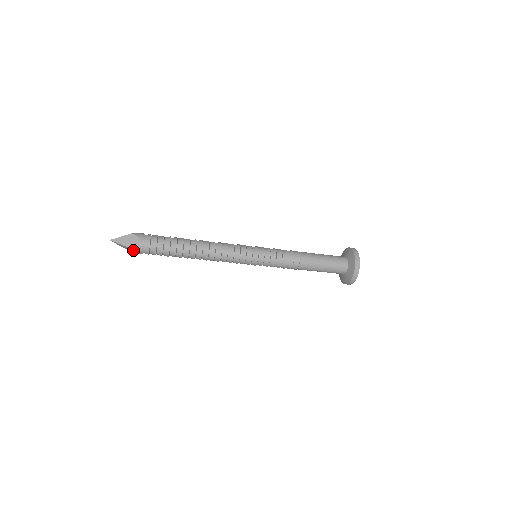
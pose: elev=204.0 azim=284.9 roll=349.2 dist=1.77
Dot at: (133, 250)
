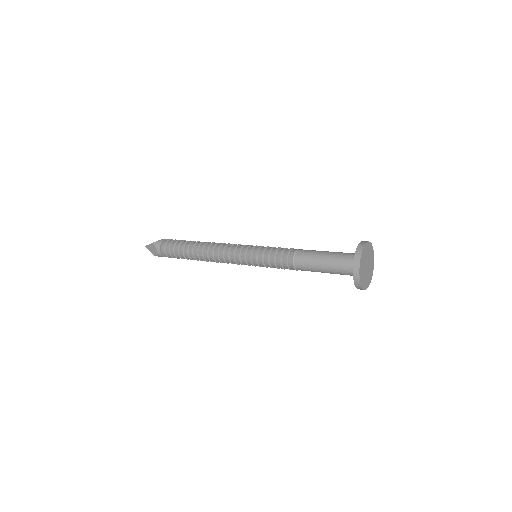
Dot at: (159, 256)
